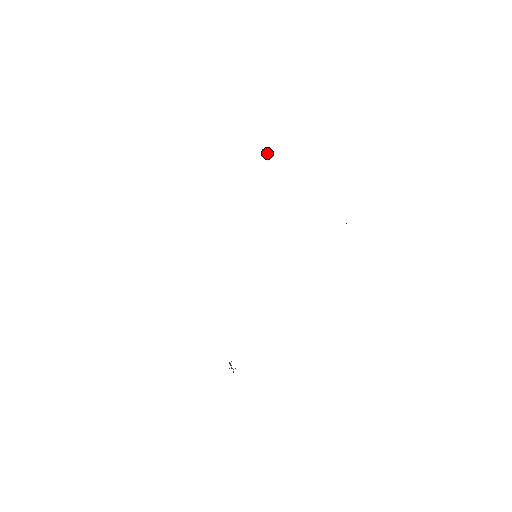
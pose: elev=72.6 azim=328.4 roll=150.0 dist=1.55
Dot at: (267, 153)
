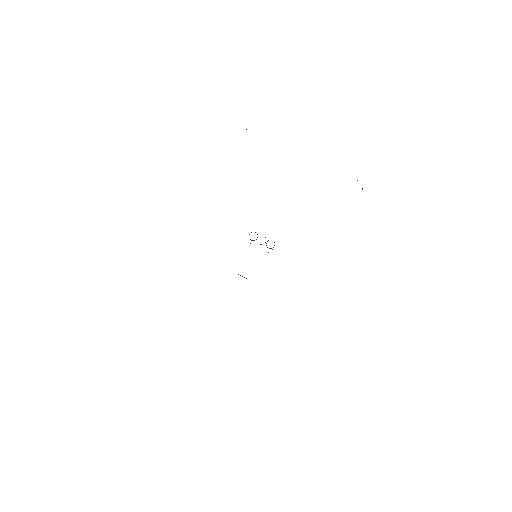
Dot at: (265, 242)
